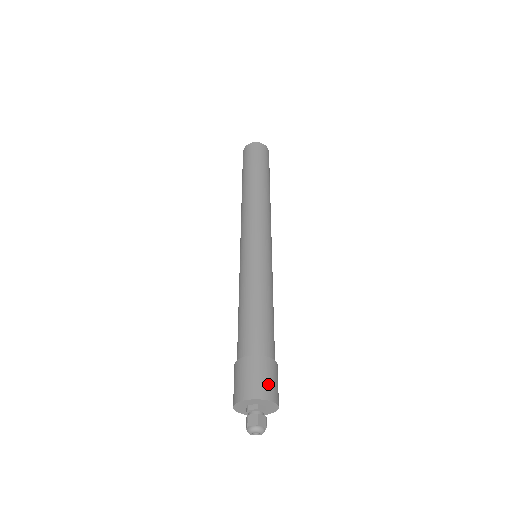
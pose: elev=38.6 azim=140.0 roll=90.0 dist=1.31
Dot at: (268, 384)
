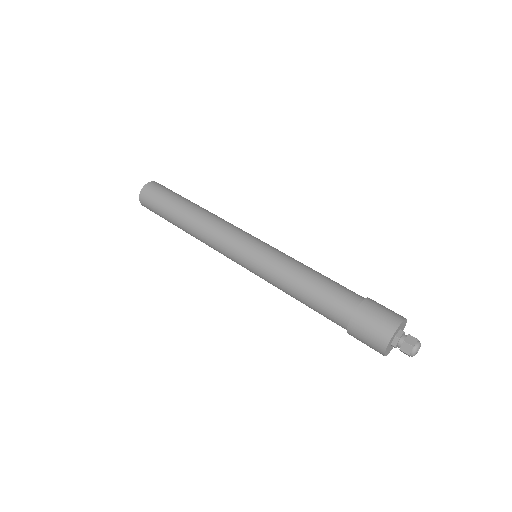
Dot at: (384, 319)
